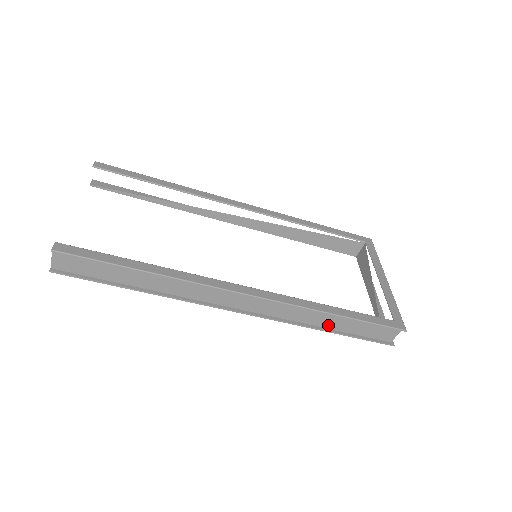
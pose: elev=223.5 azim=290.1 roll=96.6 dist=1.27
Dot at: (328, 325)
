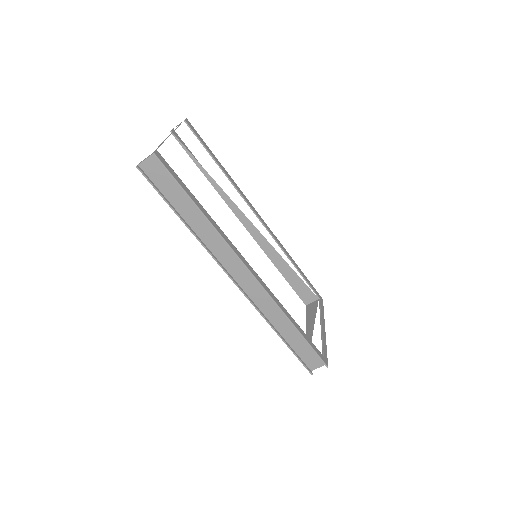
Dot at: (282, 331)
